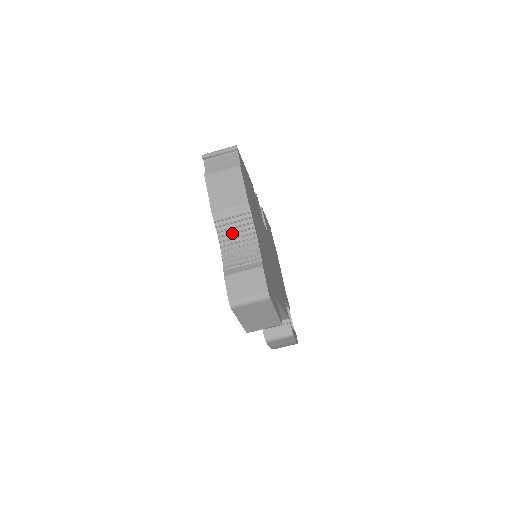
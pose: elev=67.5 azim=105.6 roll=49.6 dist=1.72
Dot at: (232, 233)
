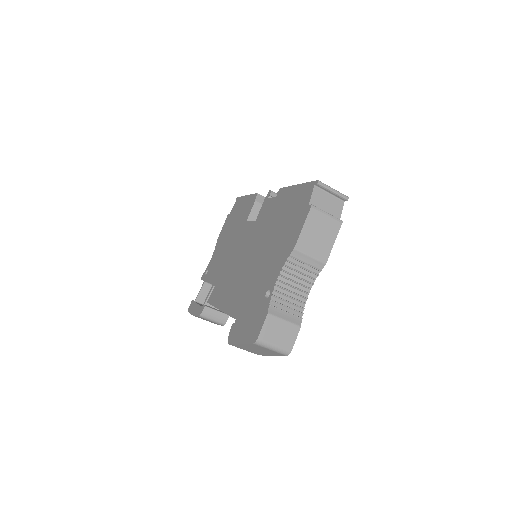
Dot at: (295, 276)
